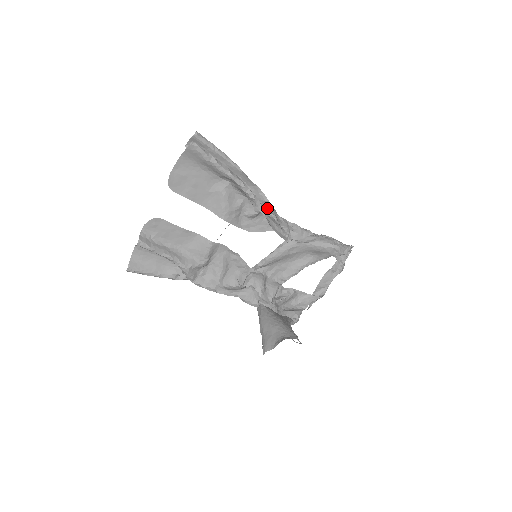
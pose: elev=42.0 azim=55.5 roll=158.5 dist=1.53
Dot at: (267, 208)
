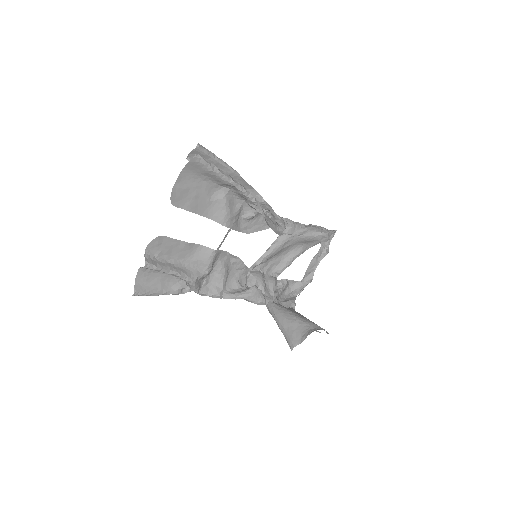
Dot at: (262, 208)
